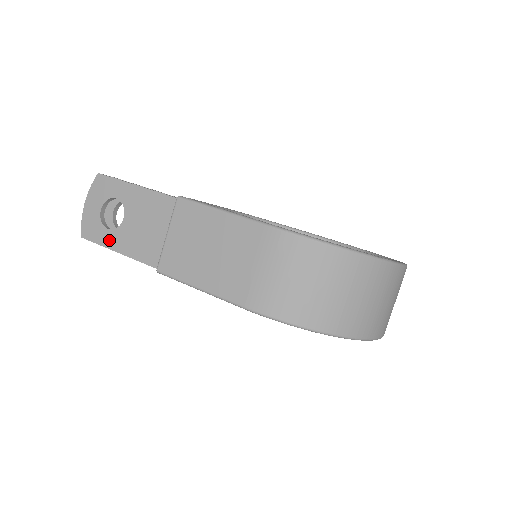
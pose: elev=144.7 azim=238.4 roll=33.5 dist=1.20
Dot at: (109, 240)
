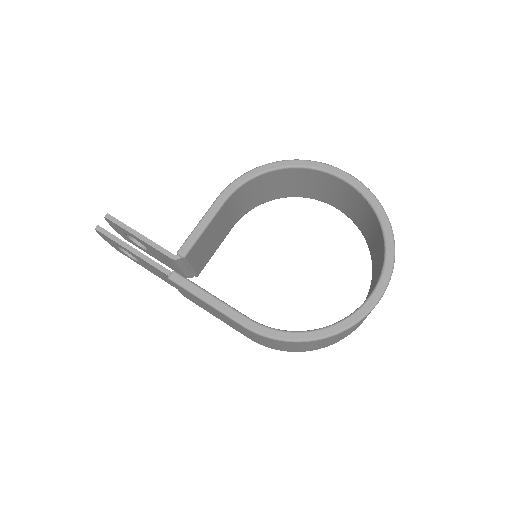
Dot at: (138, 263)
